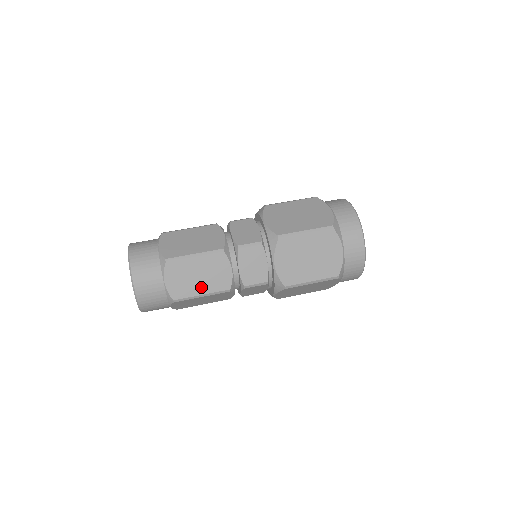
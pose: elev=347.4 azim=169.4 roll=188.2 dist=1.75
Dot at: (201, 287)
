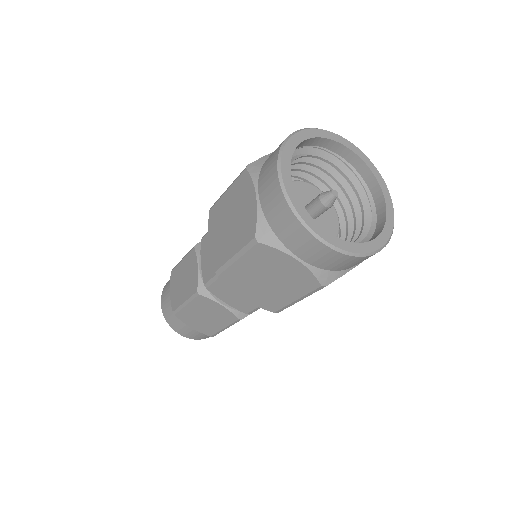
Dot at: (216, 324)
